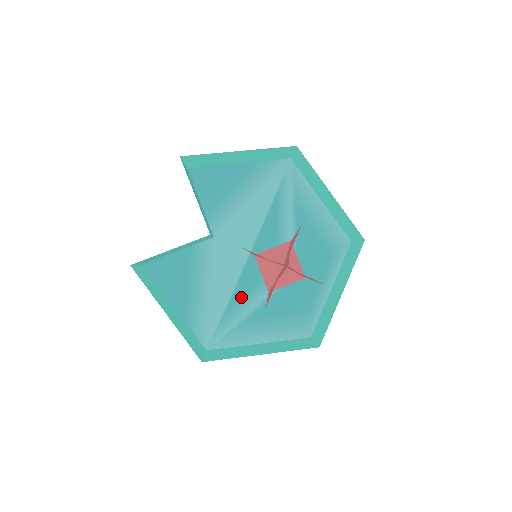
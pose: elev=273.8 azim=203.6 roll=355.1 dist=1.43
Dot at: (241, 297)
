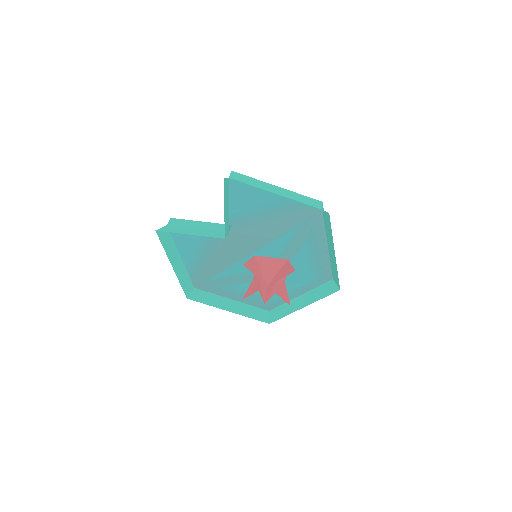
Dot at: (232, 273)
